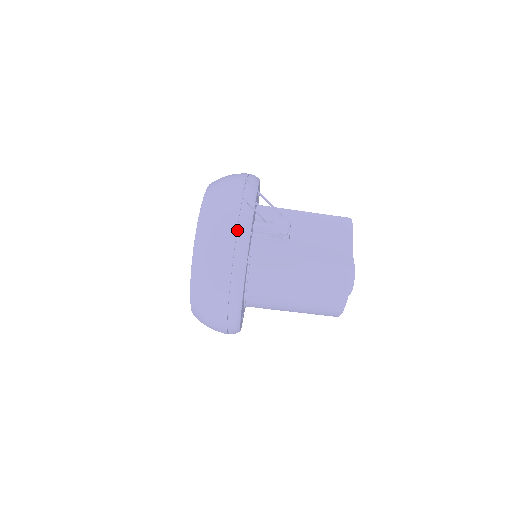
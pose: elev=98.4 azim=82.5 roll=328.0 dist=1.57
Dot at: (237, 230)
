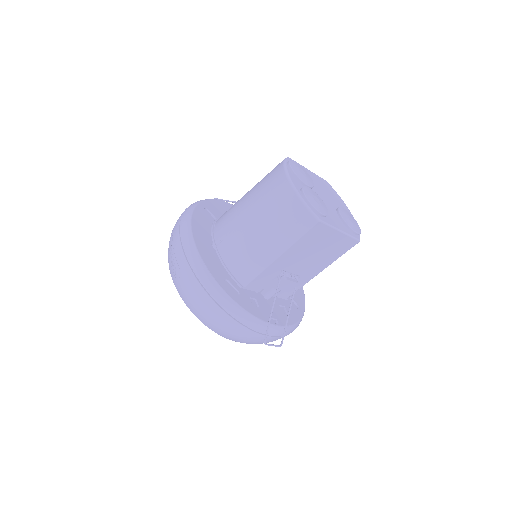
Dot at: occluded
